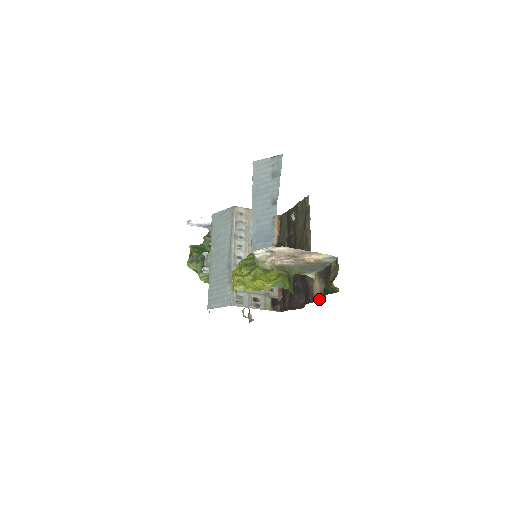
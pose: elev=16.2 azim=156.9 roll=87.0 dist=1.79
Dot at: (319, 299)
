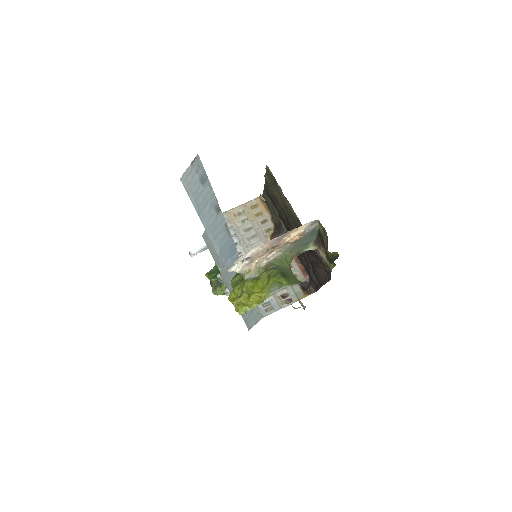
Dot at: (332, 268)
